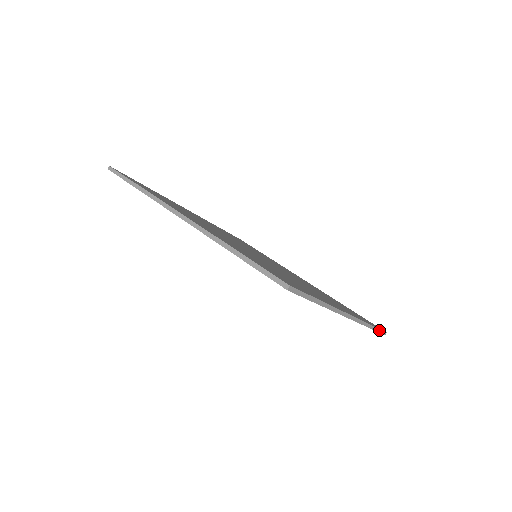
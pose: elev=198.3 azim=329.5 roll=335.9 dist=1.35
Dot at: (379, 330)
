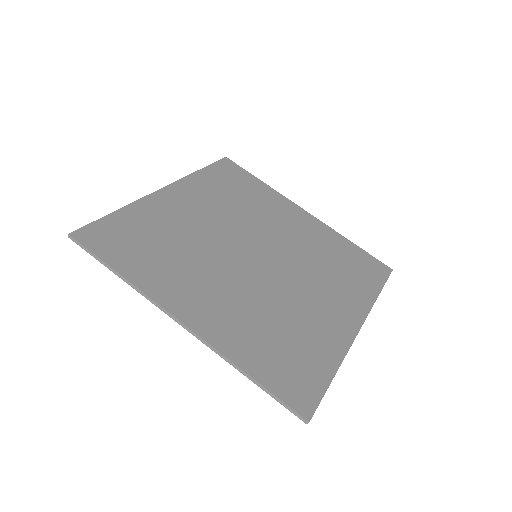
Dot at: (386, 281)
